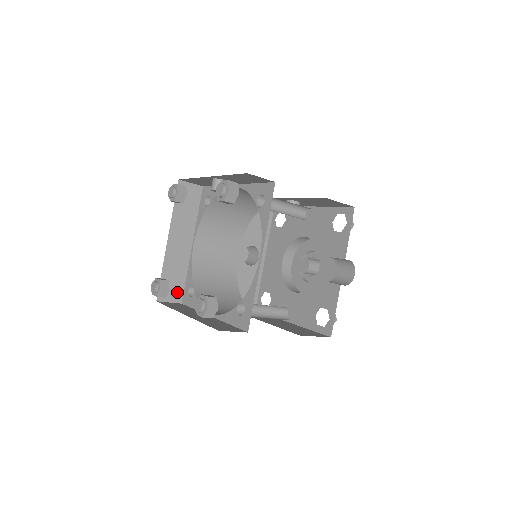
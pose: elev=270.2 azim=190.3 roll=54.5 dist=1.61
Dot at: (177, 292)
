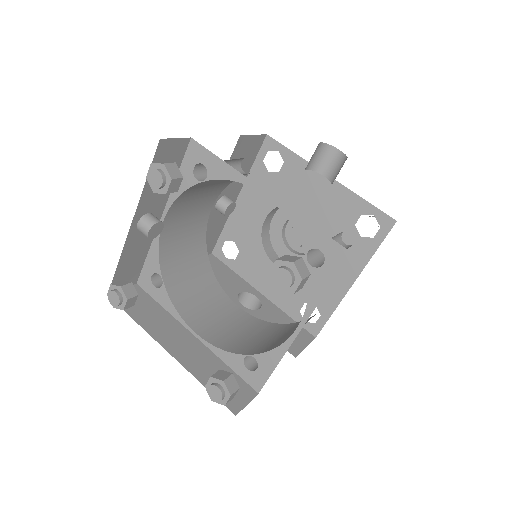
Dot at: (240, 388)
